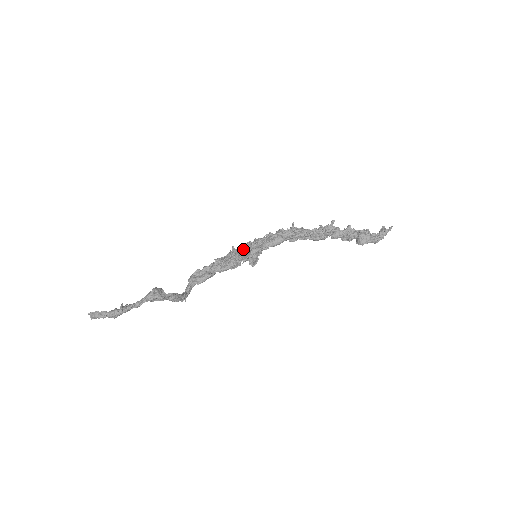
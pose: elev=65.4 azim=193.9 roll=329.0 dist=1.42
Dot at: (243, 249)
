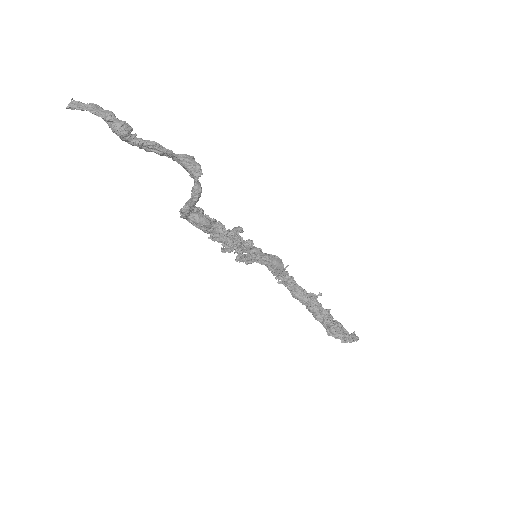
Dot at: (242, 241)
